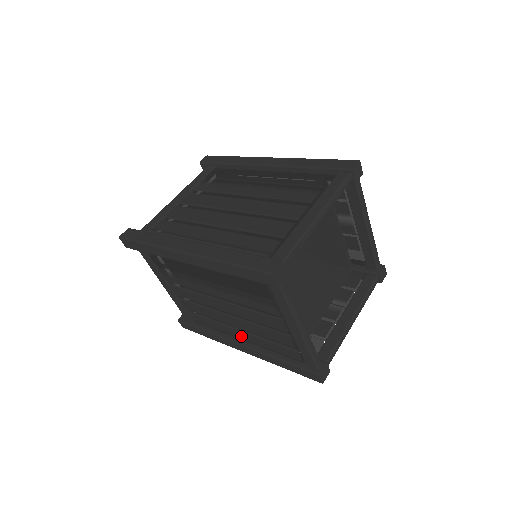
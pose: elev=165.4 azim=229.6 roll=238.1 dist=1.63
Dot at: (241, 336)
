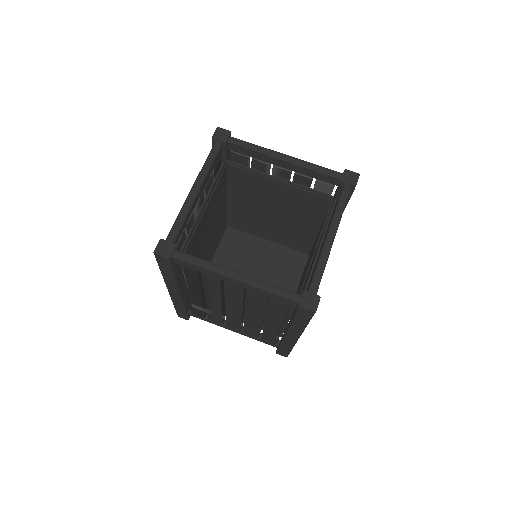
Dot at: (275, 325)
